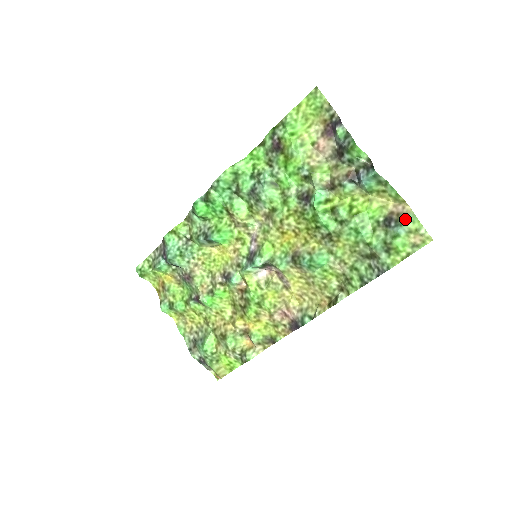
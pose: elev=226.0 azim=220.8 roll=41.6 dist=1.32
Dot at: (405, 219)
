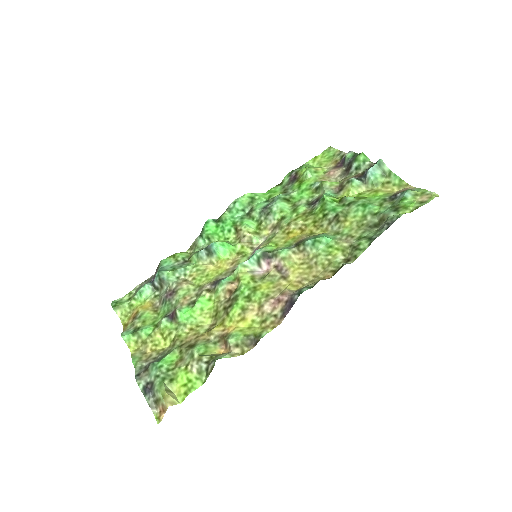
Dot at: (410, 189)
